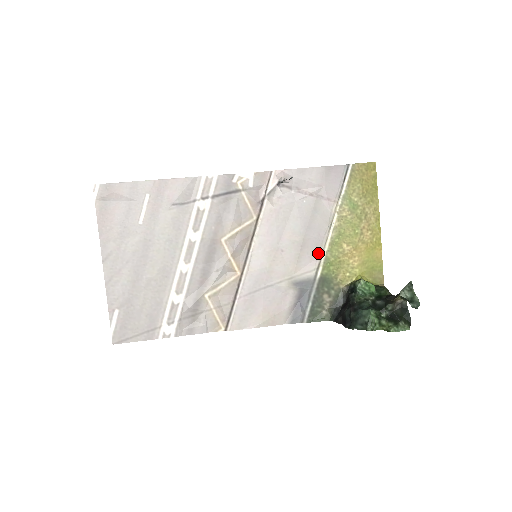
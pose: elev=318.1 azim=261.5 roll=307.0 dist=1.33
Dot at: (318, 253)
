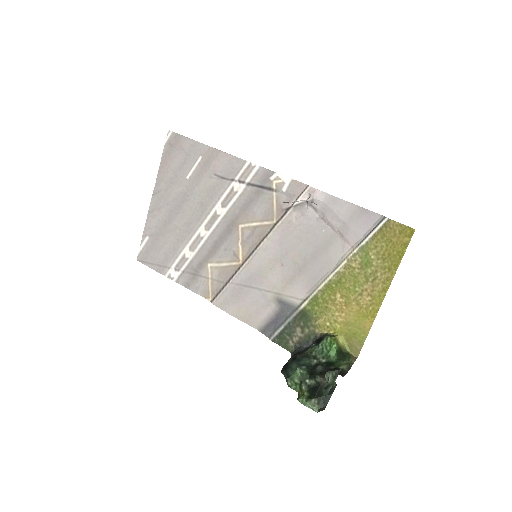
Dot at: (312, 287)
